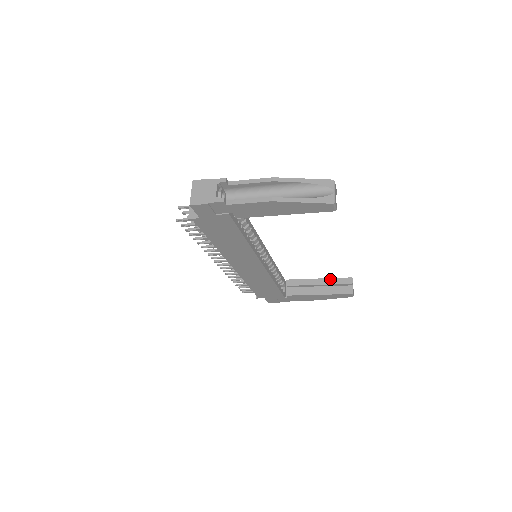
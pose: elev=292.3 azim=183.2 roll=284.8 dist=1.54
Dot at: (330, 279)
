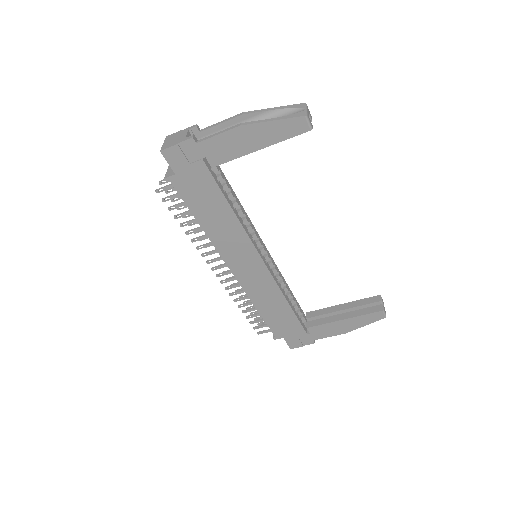
Dot at: (355, 301)
